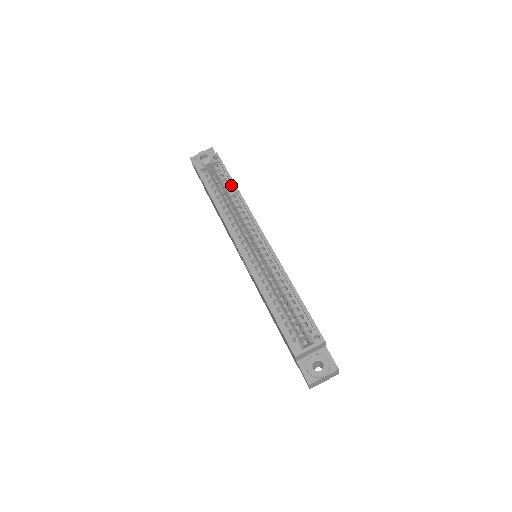
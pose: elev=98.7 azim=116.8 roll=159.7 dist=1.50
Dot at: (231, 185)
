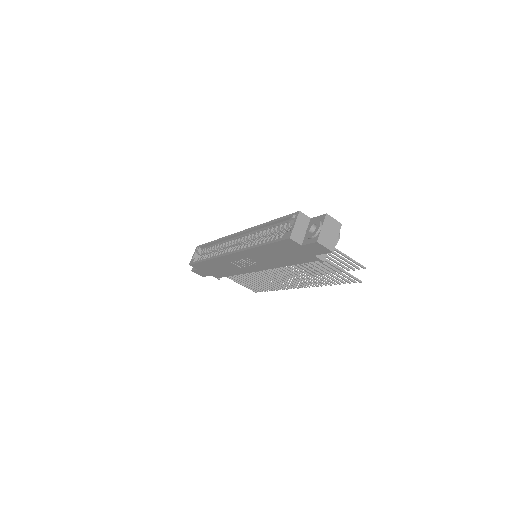
Dot at: (212, 245)
